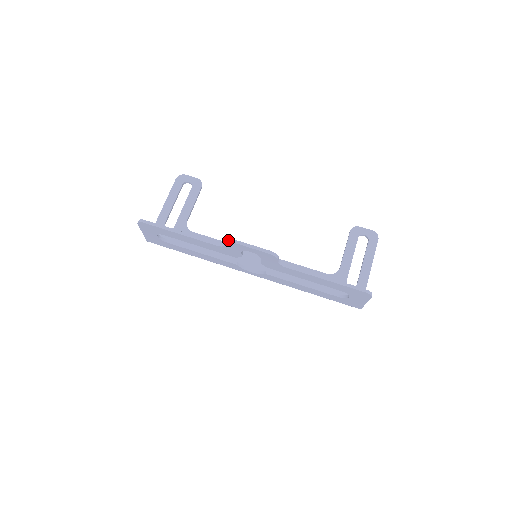
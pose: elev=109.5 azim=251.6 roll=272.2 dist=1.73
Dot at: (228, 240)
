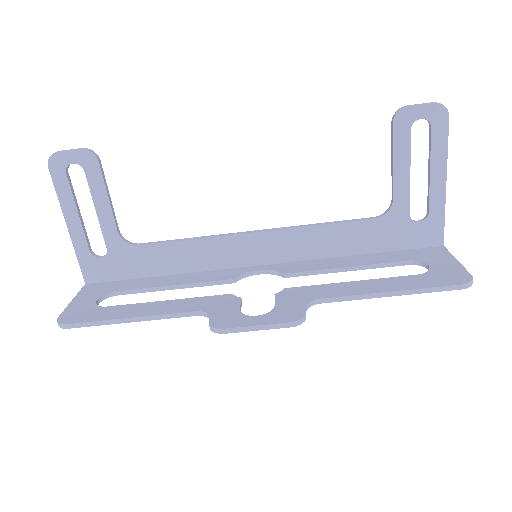
Dot at: (214, 331)
